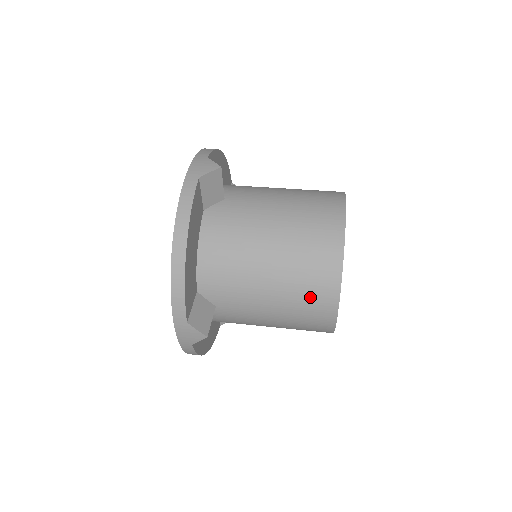
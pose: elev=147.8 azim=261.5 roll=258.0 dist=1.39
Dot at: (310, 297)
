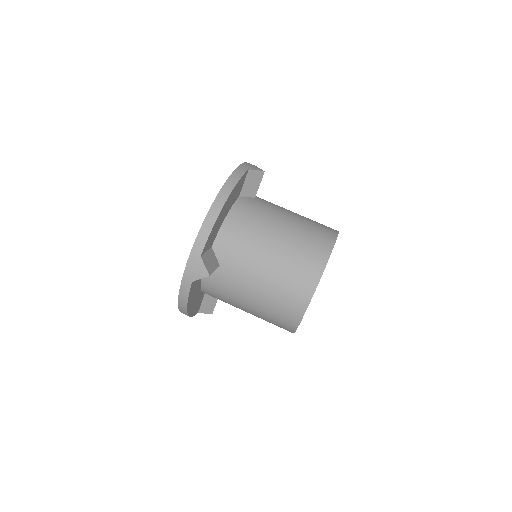
Dot at: occluded
